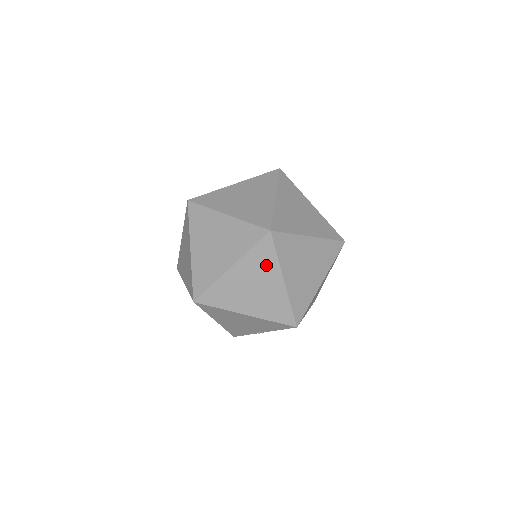
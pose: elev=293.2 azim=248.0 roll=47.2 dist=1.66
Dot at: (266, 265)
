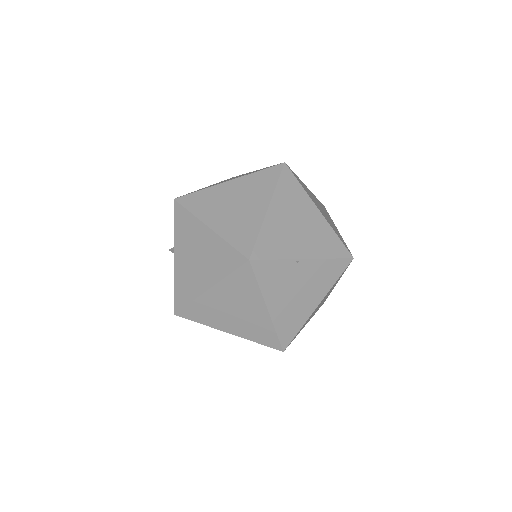
Dot at: occluded
